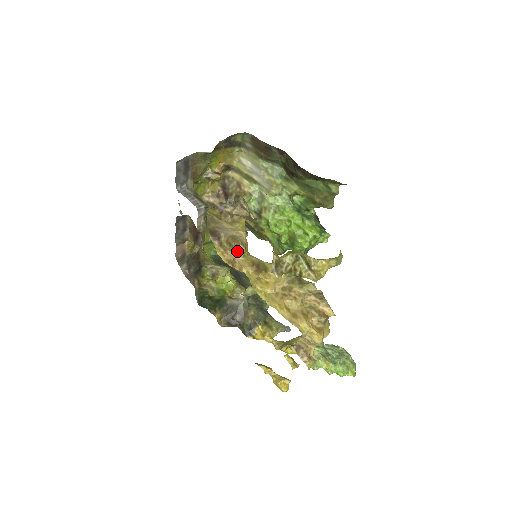
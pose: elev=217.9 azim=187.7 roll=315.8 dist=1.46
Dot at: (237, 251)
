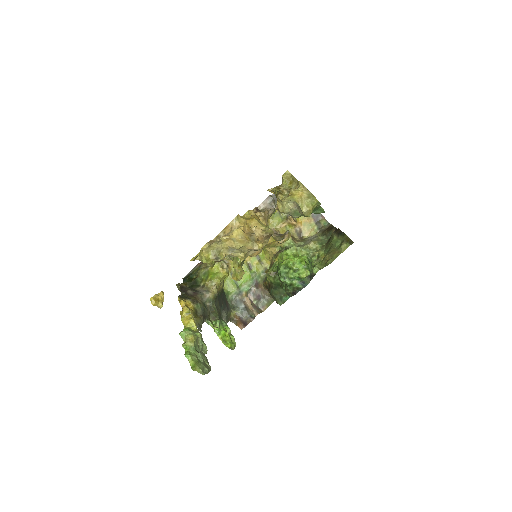
Dot at: (259, 215)
